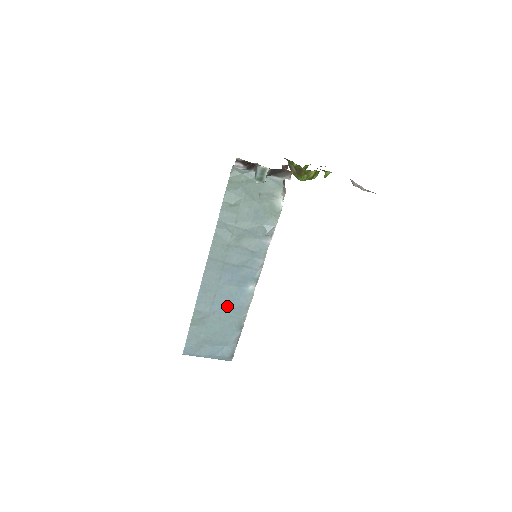
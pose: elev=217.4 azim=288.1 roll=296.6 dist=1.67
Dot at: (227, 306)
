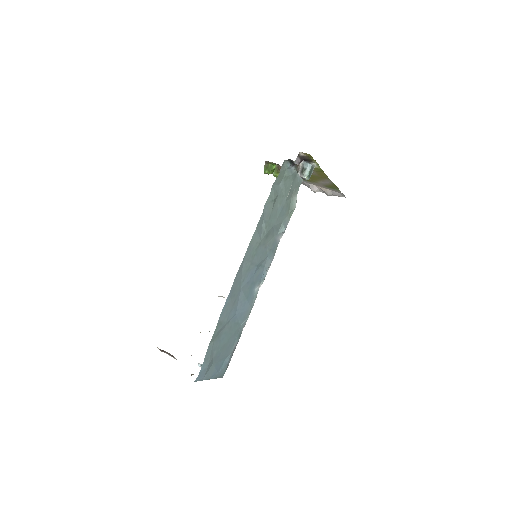
Dot at: (238, 312)
